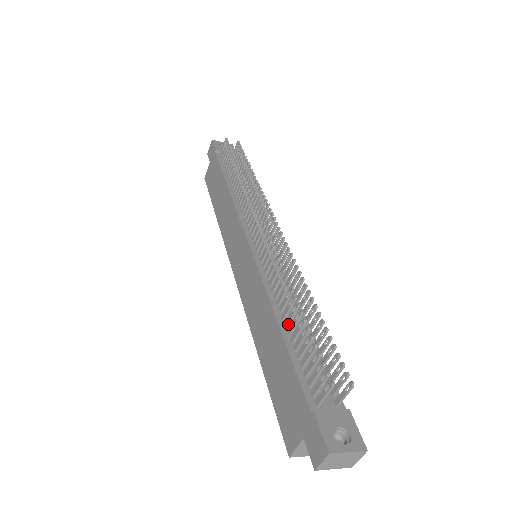
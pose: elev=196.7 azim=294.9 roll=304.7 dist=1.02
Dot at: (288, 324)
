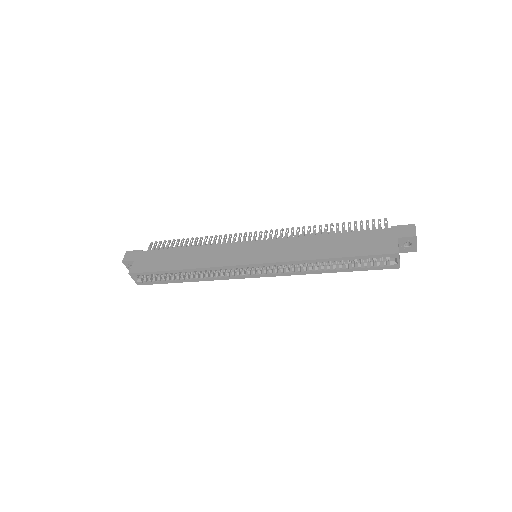
Dot at: occluded
